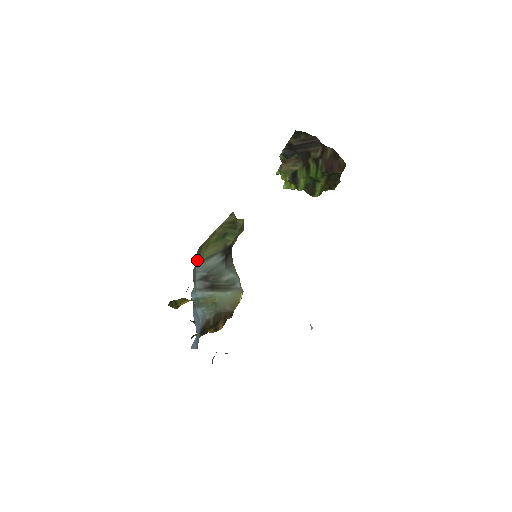
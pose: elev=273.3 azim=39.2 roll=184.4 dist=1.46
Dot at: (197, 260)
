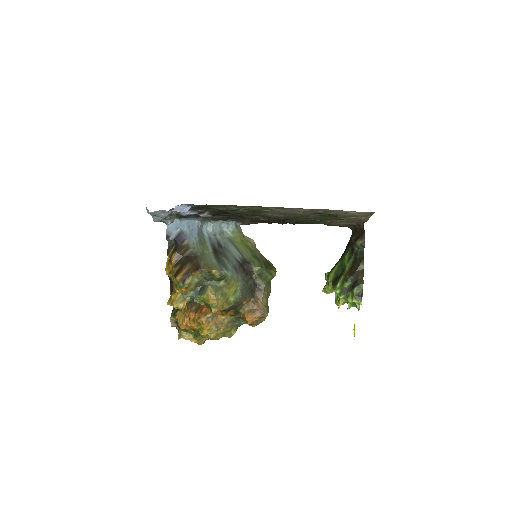
Dot at: (231, 231)
